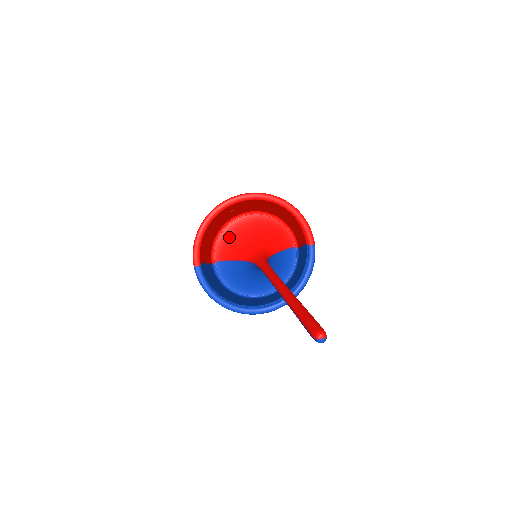
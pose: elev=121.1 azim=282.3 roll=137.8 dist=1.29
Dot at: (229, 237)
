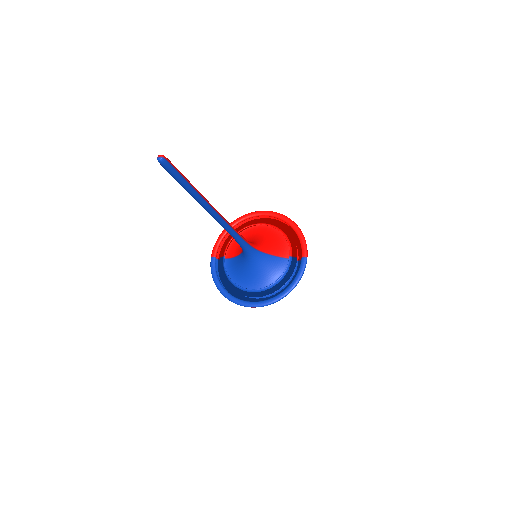
Dot at: occluded
